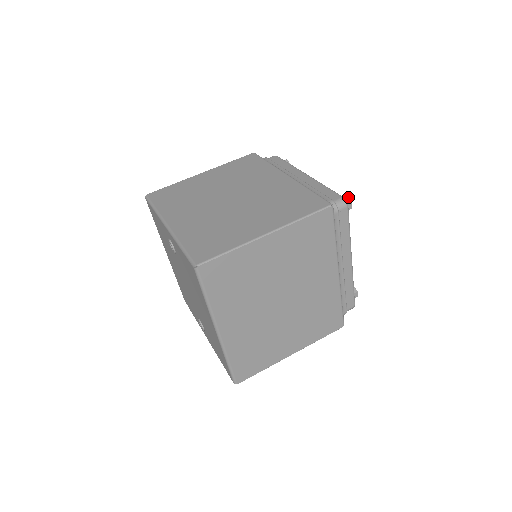
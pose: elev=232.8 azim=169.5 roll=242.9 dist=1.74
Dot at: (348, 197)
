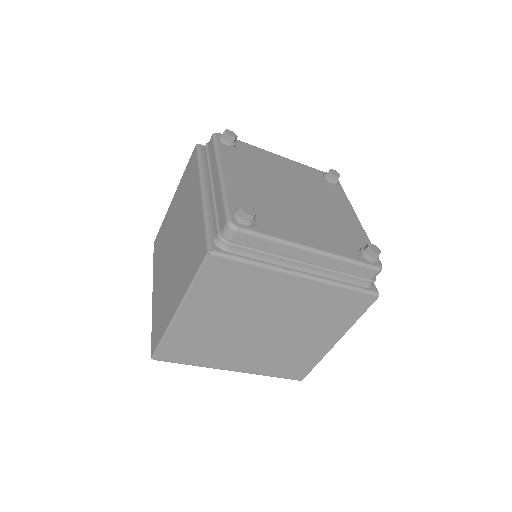
Dot at: (240, 209)
